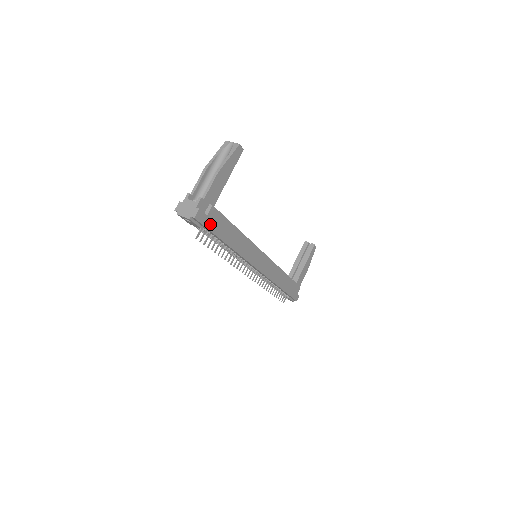
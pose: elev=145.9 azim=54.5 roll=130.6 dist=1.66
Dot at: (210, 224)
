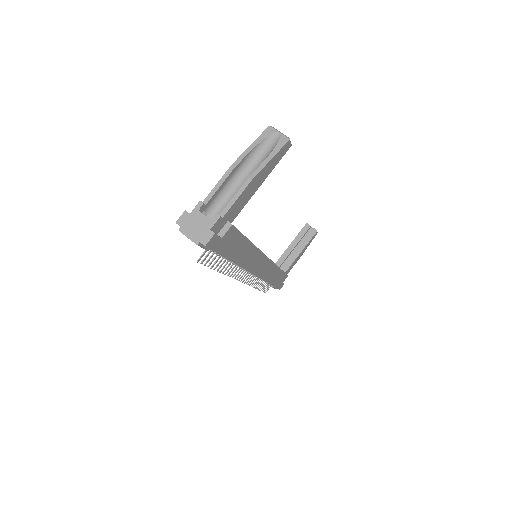
Dot at: (221, 246)
